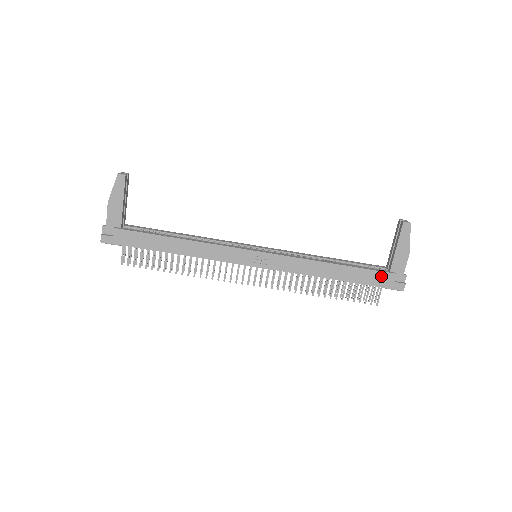
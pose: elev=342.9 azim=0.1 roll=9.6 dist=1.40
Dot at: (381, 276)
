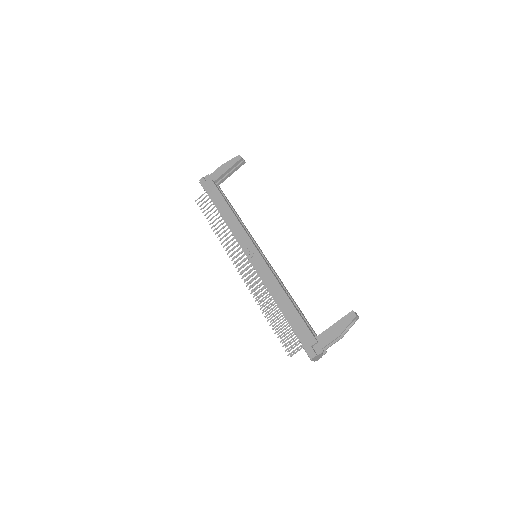
Dot at: (307, 333)
